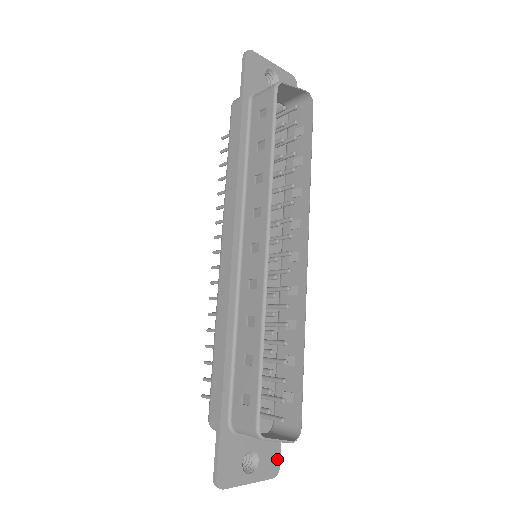
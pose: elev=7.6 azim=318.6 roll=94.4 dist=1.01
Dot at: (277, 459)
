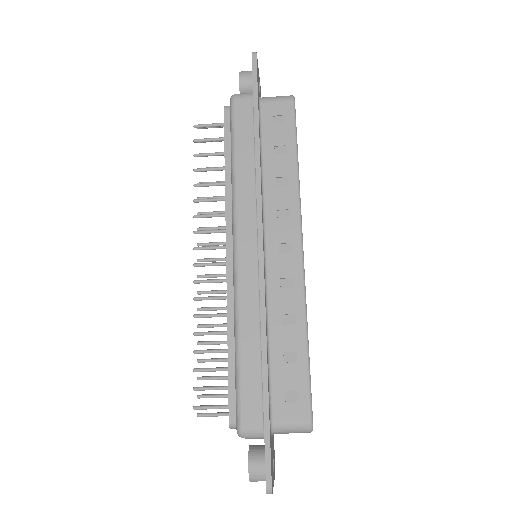
Dot at: (274, 456)
